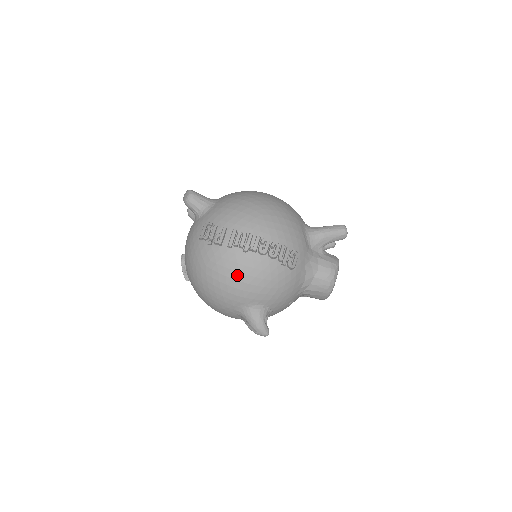
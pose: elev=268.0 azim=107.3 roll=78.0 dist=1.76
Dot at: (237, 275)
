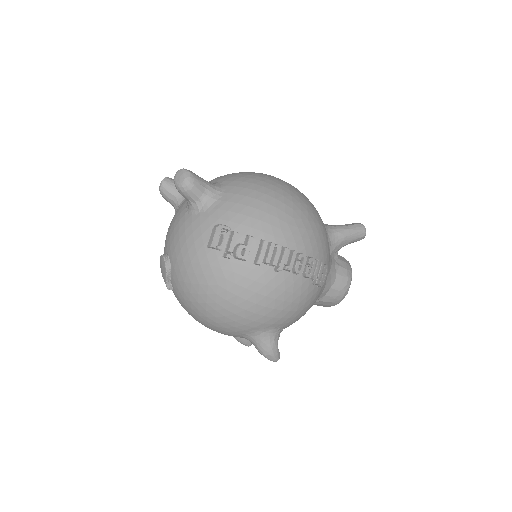
Dot at: (262, 299)
